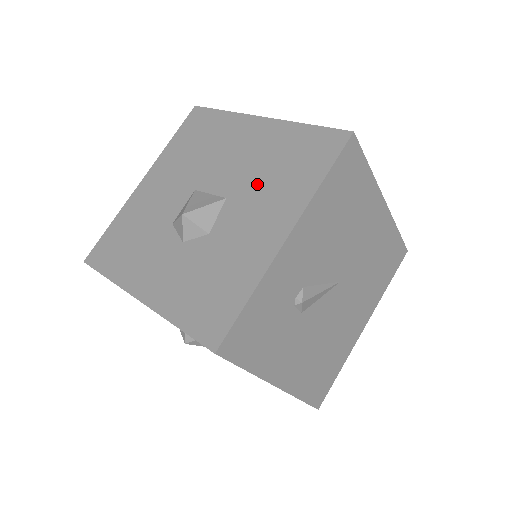
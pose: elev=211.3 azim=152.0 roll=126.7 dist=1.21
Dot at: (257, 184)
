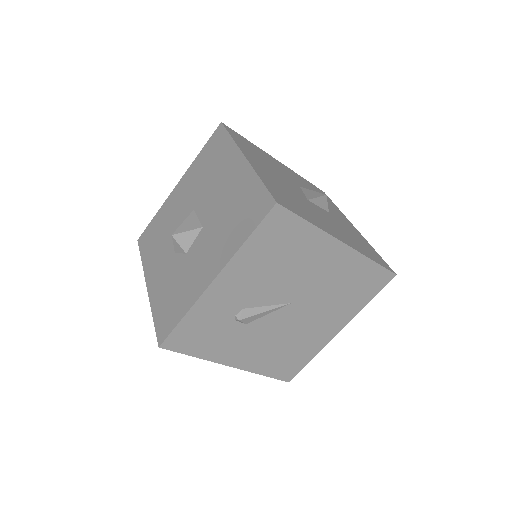
Dot at: (218, 224)
